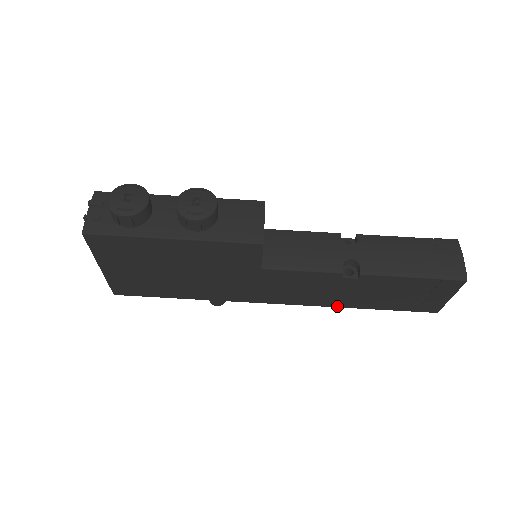
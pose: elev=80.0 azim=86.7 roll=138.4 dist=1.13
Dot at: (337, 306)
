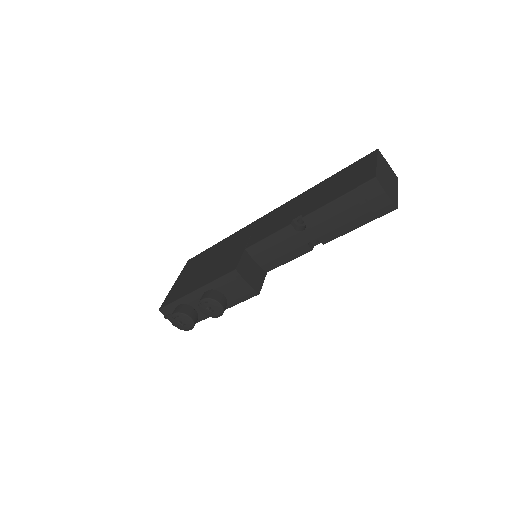
Dot at: occluded
